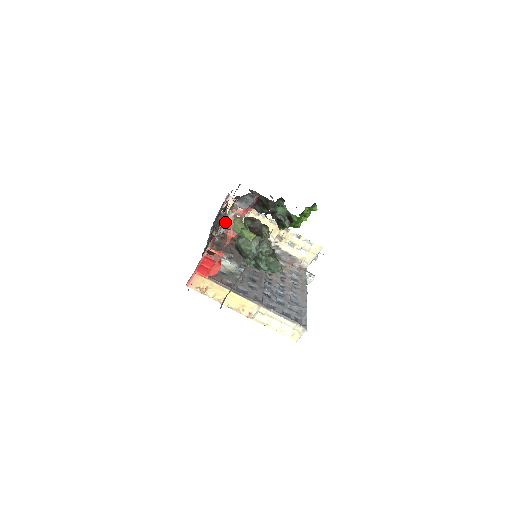
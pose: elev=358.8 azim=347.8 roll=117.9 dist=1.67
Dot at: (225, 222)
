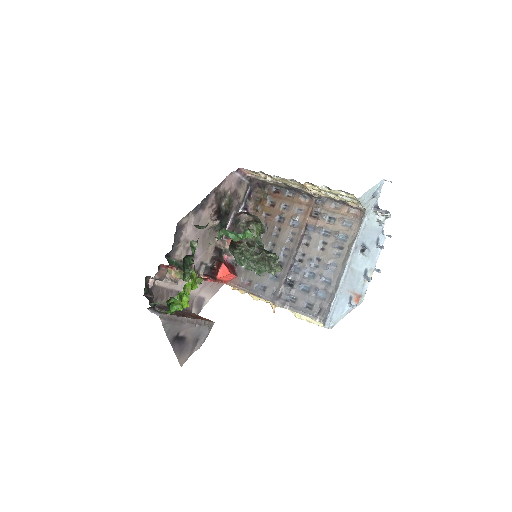
Dot at: (167, 282)
